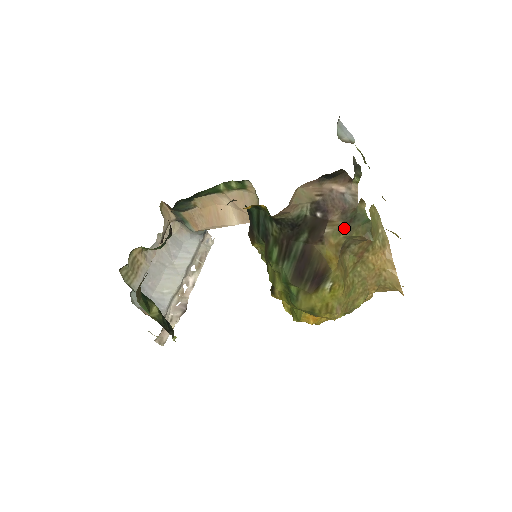
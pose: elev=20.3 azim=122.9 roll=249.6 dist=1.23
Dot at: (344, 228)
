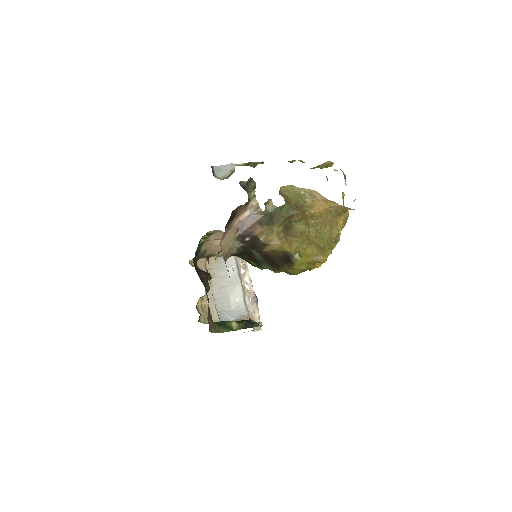
Dot at: (272, 226)
